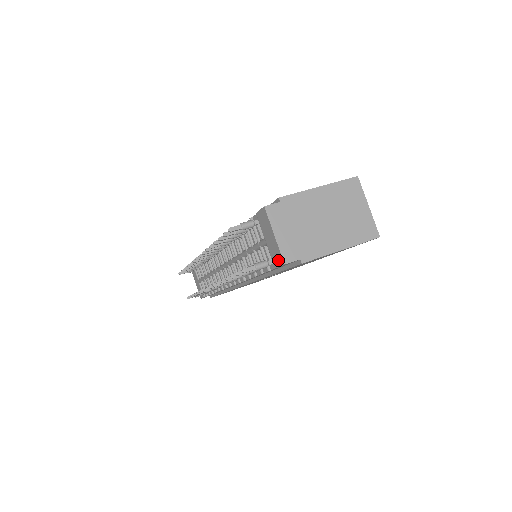
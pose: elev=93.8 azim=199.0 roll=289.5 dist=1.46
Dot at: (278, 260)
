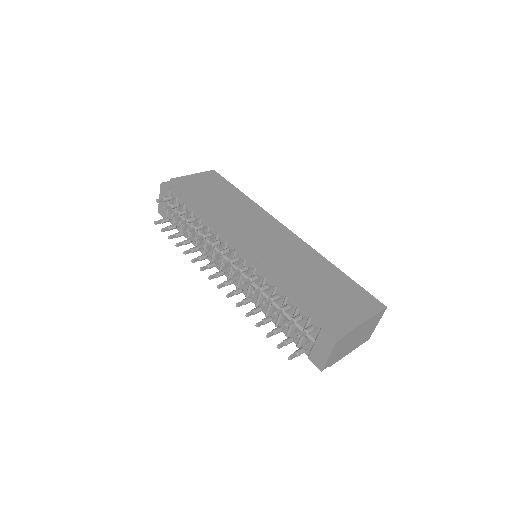
Dot at: (317, 363)
